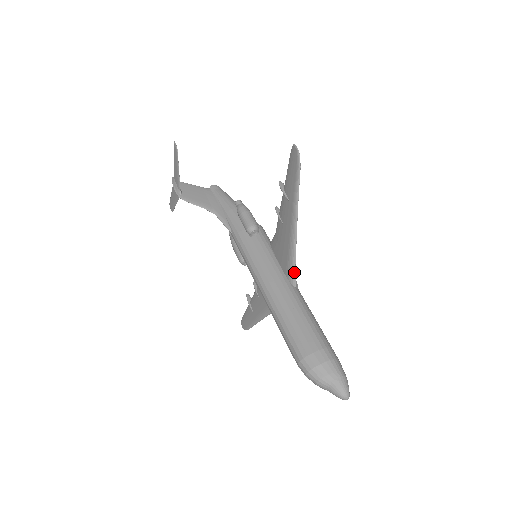
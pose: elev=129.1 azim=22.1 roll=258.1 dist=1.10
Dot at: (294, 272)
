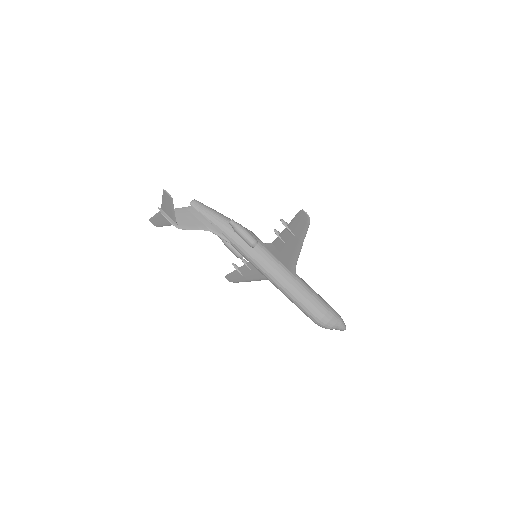
Dot at: (295, 268)
